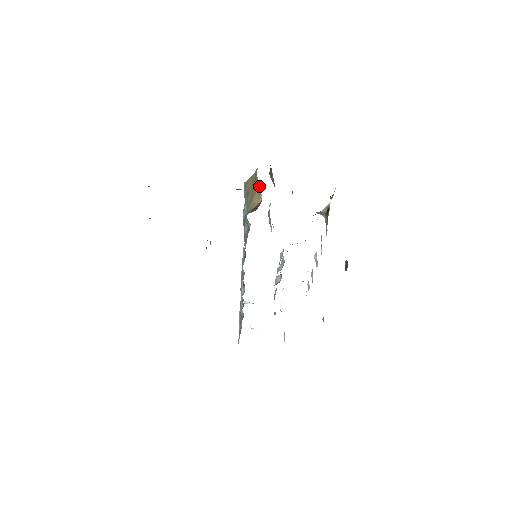
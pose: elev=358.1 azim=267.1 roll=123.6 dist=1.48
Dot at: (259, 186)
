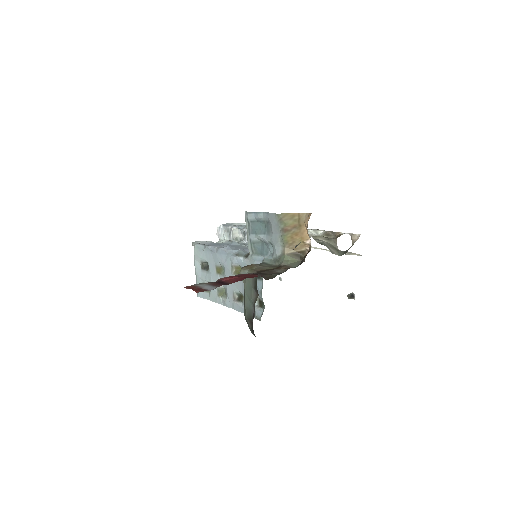
Dot at: (309, 240)
